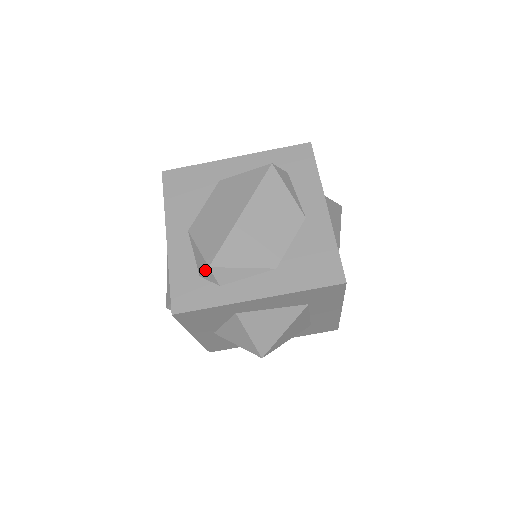
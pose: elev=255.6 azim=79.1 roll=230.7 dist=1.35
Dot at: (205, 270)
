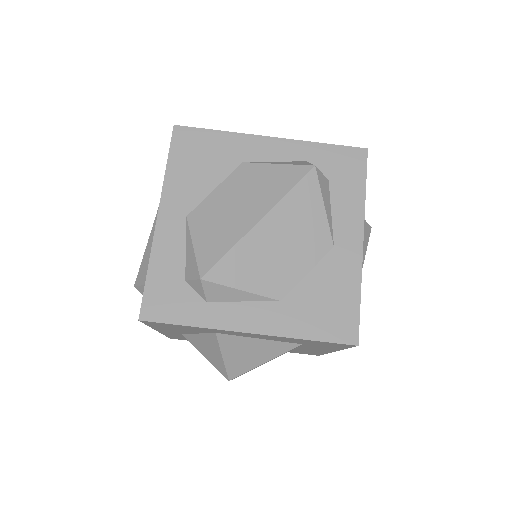
Dot at: (194, 279)
